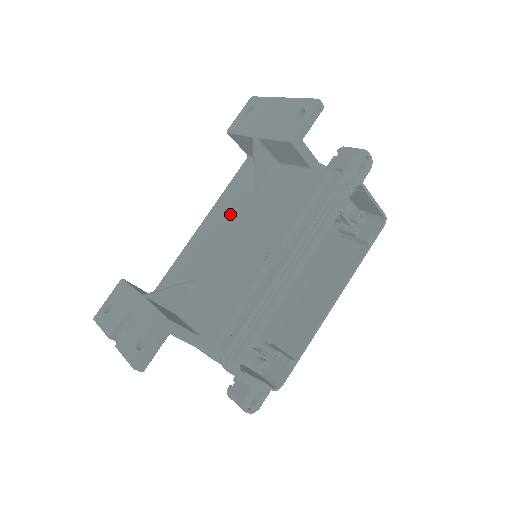
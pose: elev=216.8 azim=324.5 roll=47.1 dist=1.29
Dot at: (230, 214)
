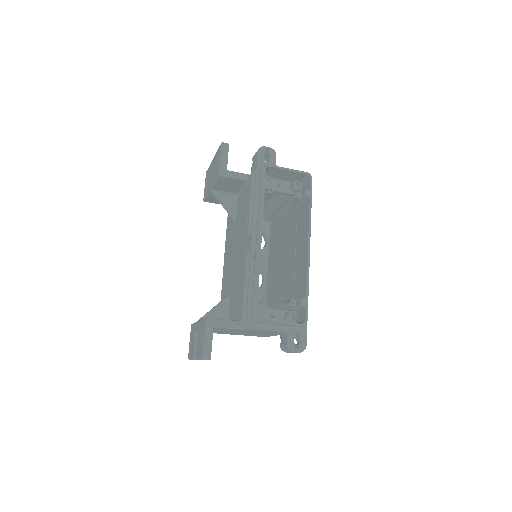
Dot at: (230, 244)
